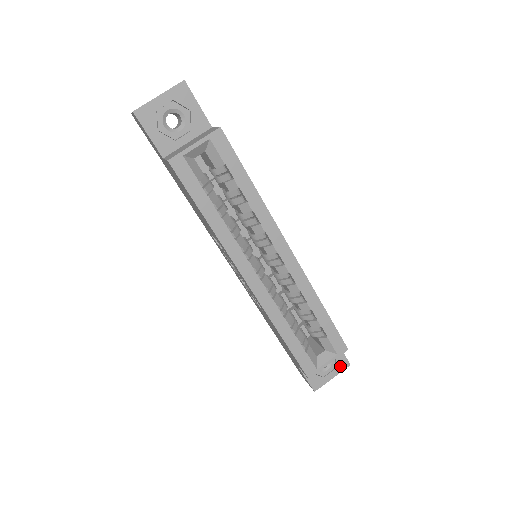
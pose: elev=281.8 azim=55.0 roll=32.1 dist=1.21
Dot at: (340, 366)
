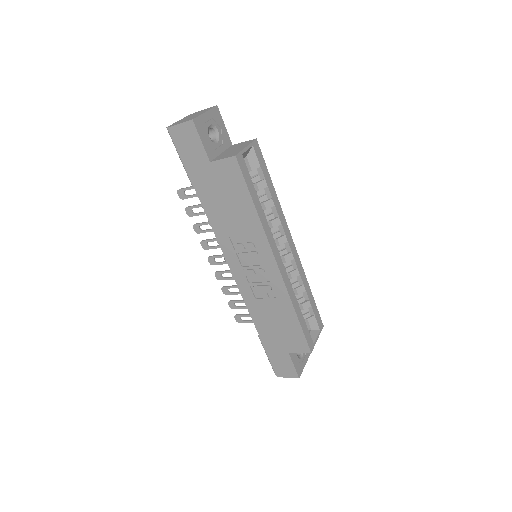
Dot at: (307, 353)
